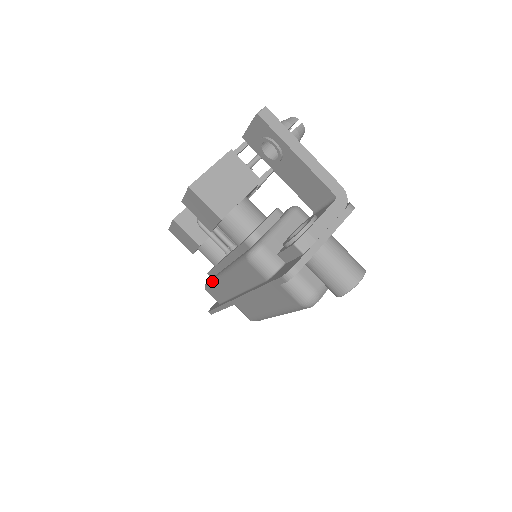
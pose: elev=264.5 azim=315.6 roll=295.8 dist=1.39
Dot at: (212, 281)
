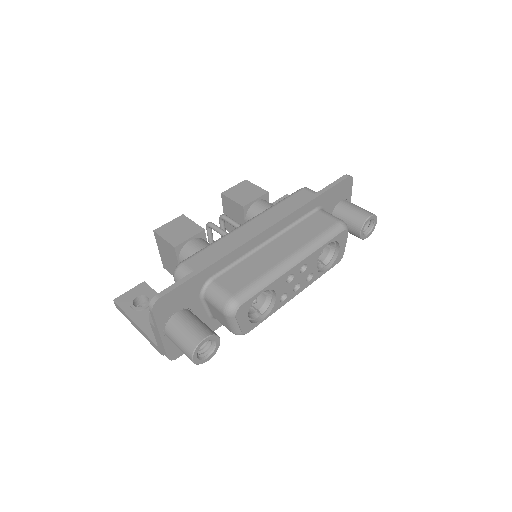
Dot at: (213, 242)
